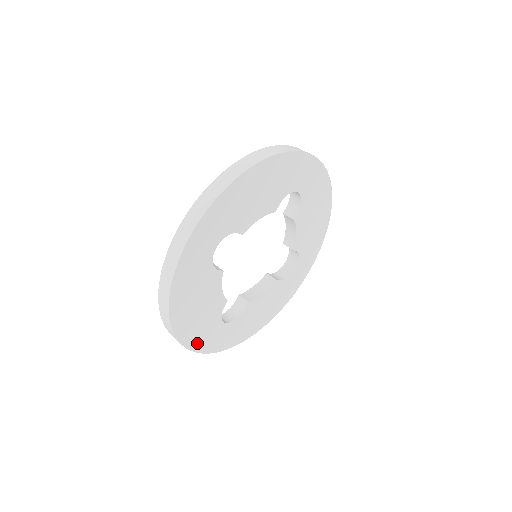
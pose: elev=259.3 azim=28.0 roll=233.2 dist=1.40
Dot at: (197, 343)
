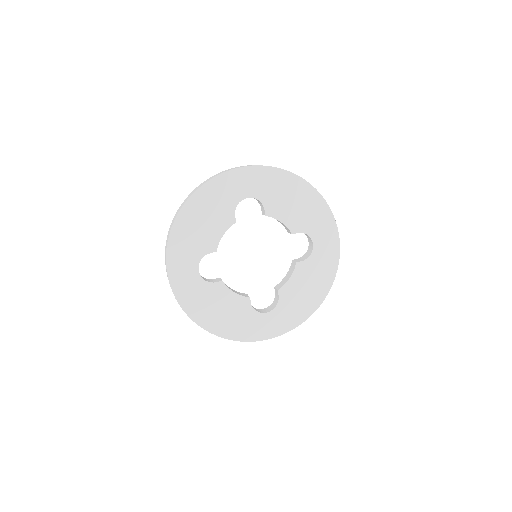
Dot at: (174, 251)
